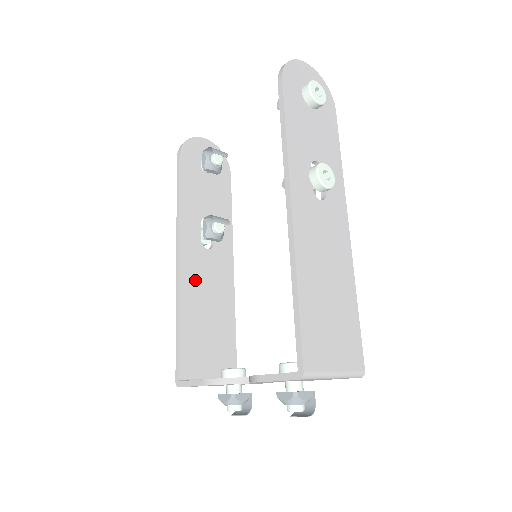
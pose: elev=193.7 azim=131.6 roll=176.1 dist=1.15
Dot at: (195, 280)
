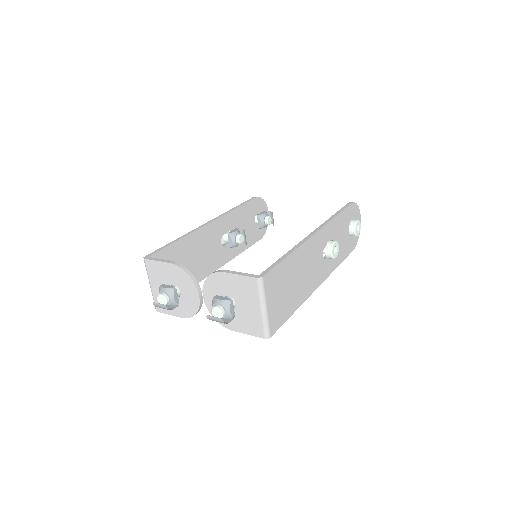
Dot at: (203, 241)
